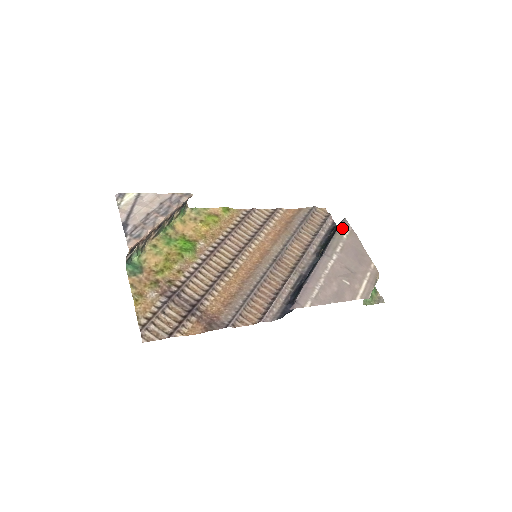
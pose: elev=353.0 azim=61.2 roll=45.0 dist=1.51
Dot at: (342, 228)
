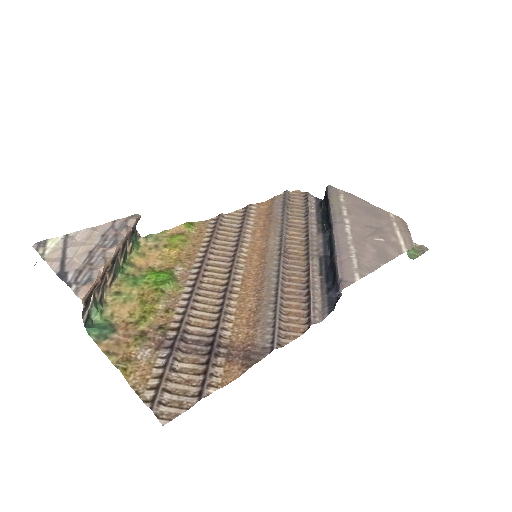
Dot at: (333, 194)
